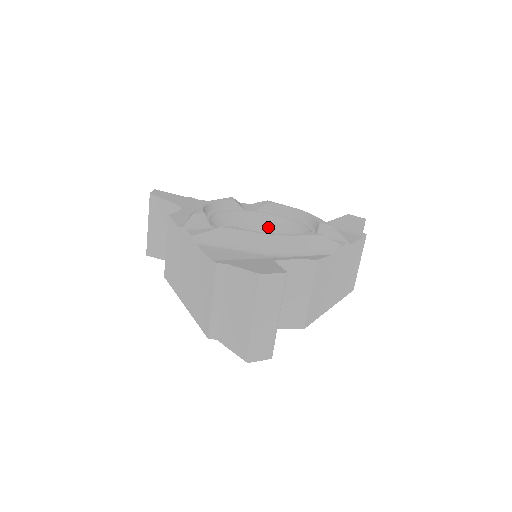
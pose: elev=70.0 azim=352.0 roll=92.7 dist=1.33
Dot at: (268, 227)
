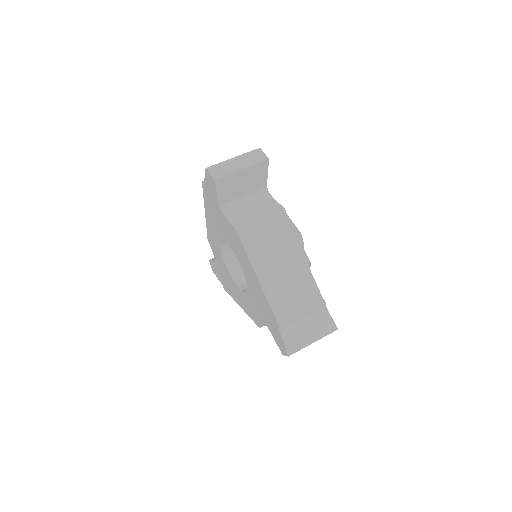
Dot at: occluded
